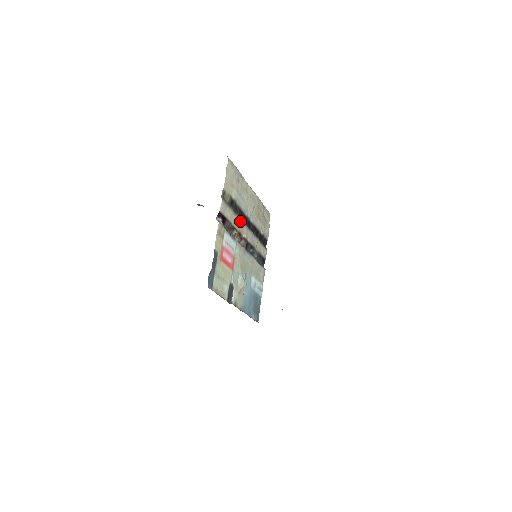
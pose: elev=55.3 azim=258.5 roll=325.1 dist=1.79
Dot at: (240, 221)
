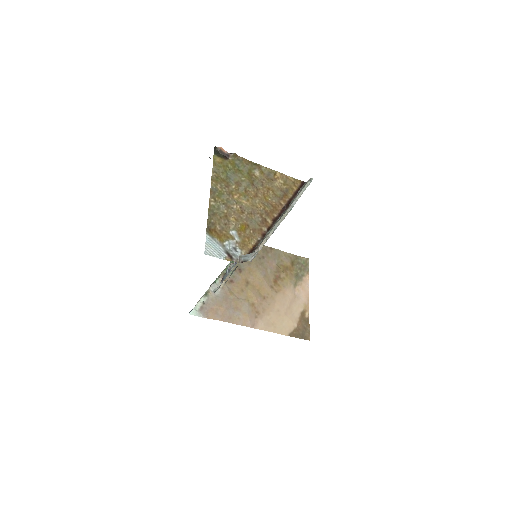
Dot at: occluded
